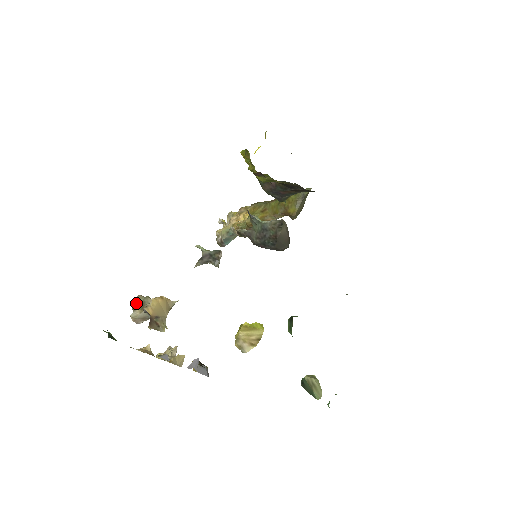
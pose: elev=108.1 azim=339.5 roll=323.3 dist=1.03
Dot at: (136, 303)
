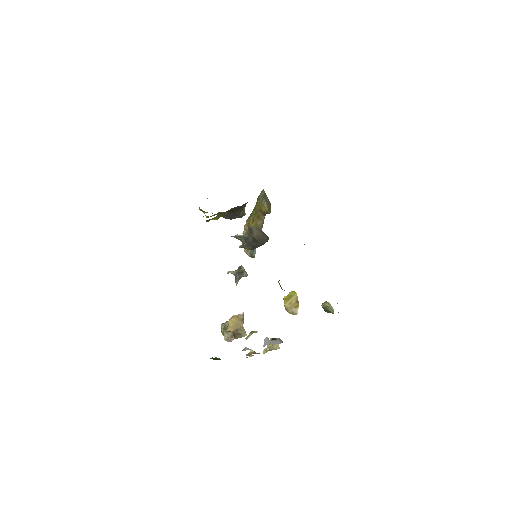
Dot at: (222, 330)
